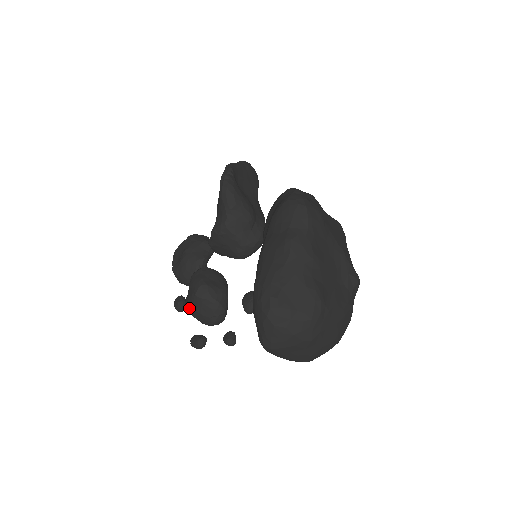
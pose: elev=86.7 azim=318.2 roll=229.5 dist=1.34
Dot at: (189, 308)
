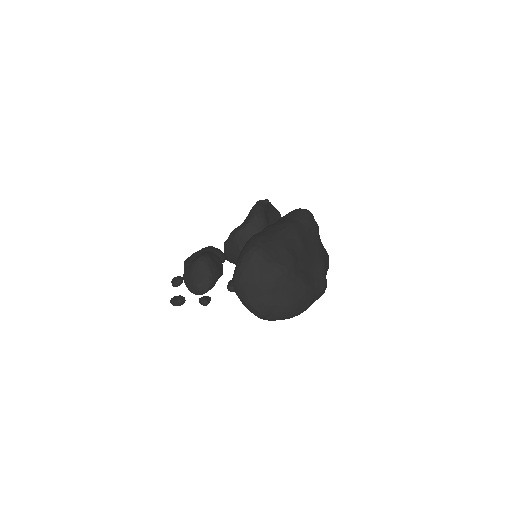
Dot at: (186, 272)
